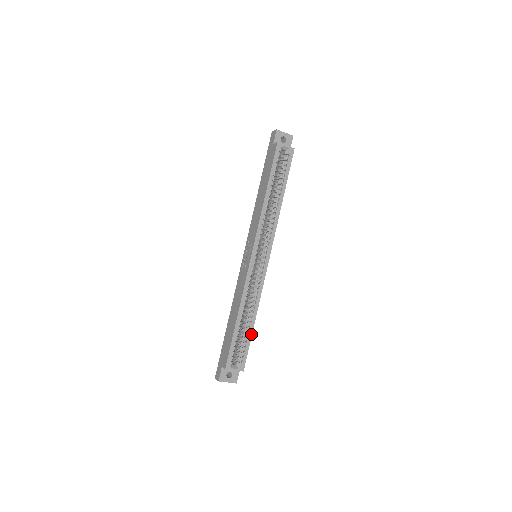
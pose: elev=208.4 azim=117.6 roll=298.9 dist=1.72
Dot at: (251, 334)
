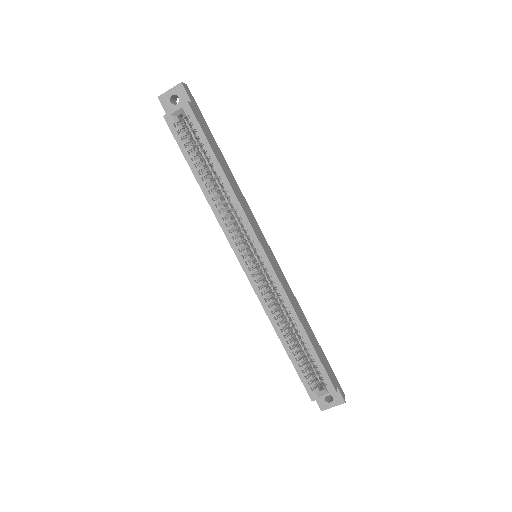
Dot at: (313, 349)
